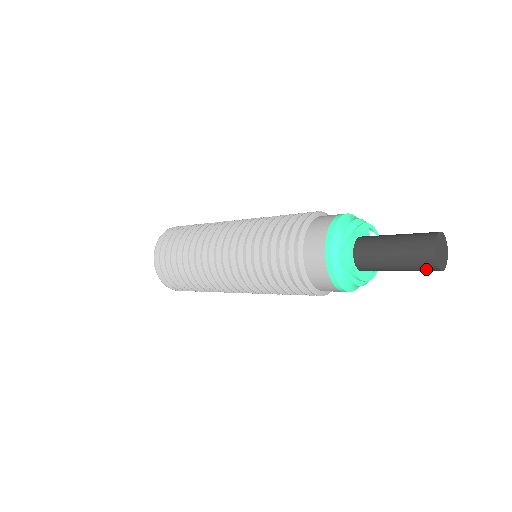
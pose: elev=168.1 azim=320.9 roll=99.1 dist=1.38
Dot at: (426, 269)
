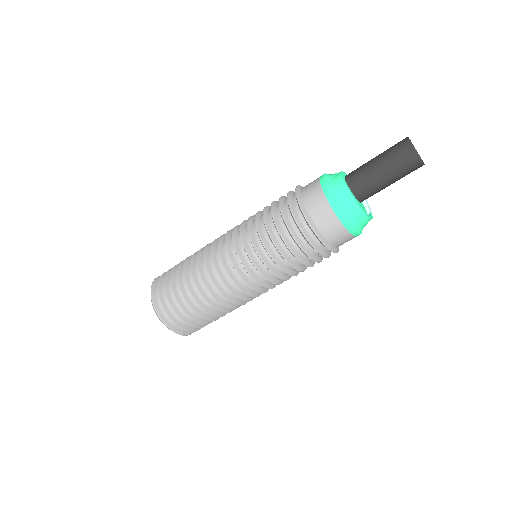
Dot at: (408, 160)
